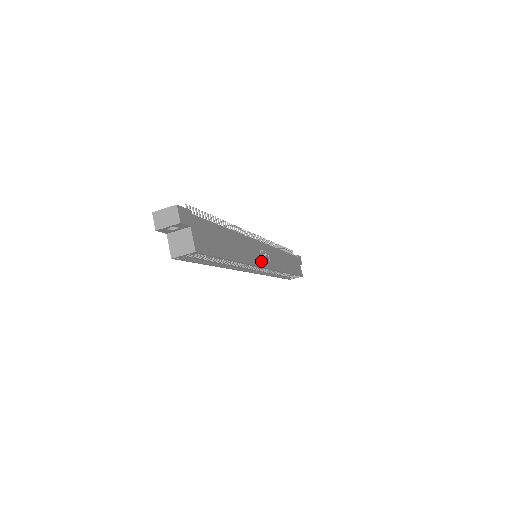
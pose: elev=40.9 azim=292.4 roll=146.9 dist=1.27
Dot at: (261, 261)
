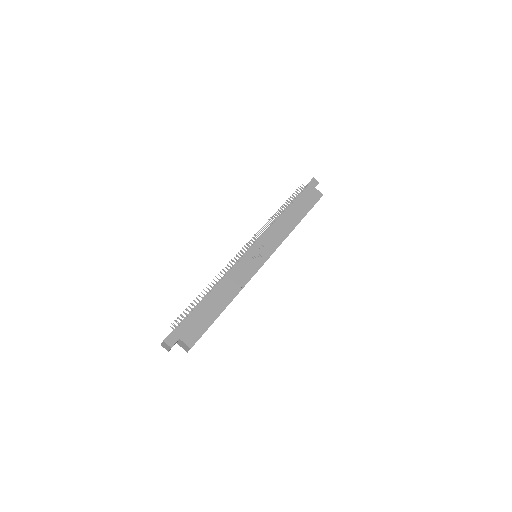
Dot at: (256, 265)
